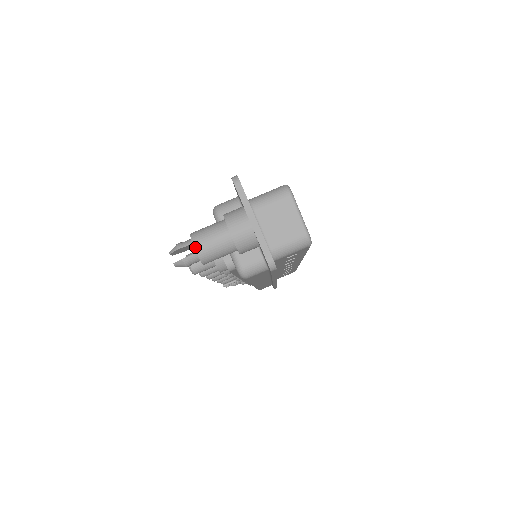
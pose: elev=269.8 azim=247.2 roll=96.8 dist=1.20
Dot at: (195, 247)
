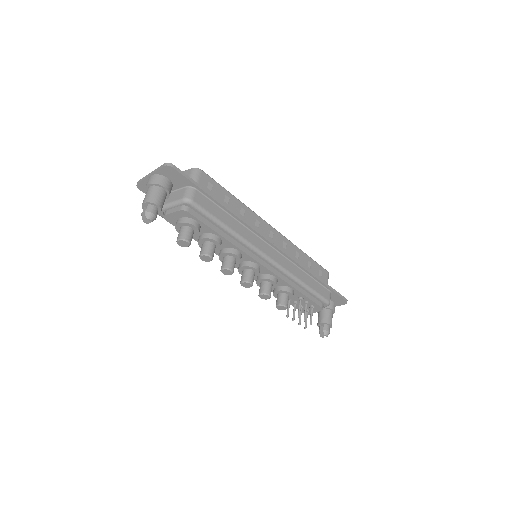
Dot at: (144, 203)
